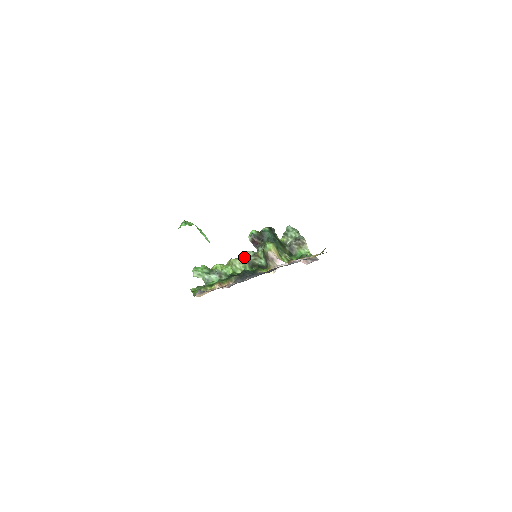
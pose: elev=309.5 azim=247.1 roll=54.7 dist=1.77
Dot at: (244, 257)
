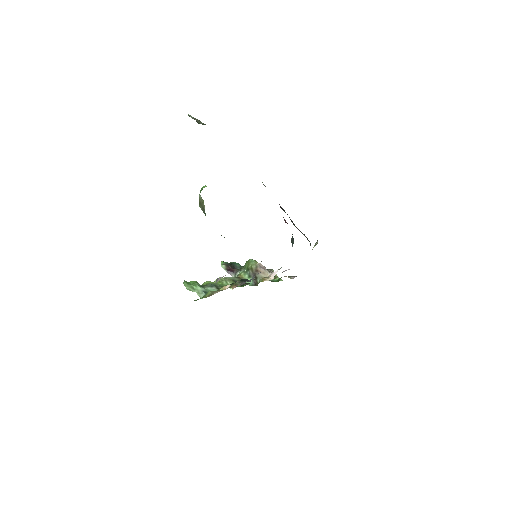
Dot at: occluded
